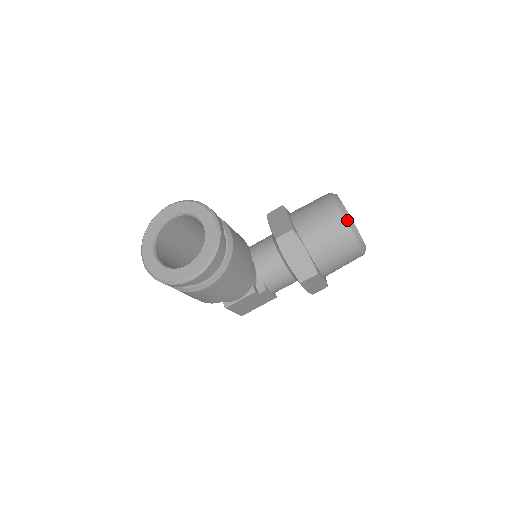
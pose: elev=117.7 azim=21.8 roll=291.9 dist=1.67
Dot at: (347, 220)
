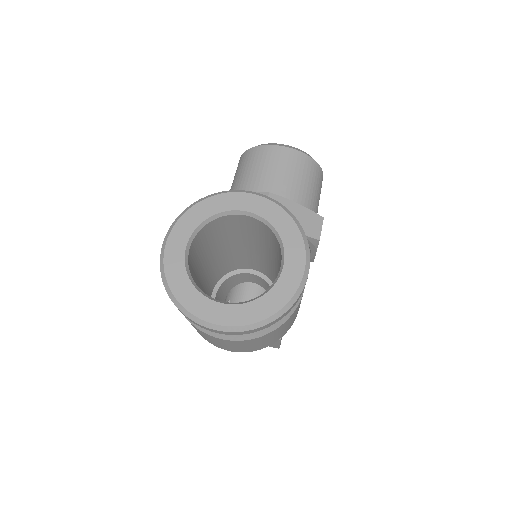
Dot at: (297, 150)
